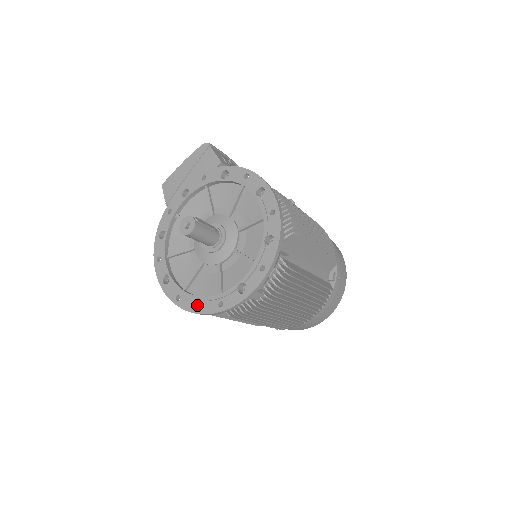
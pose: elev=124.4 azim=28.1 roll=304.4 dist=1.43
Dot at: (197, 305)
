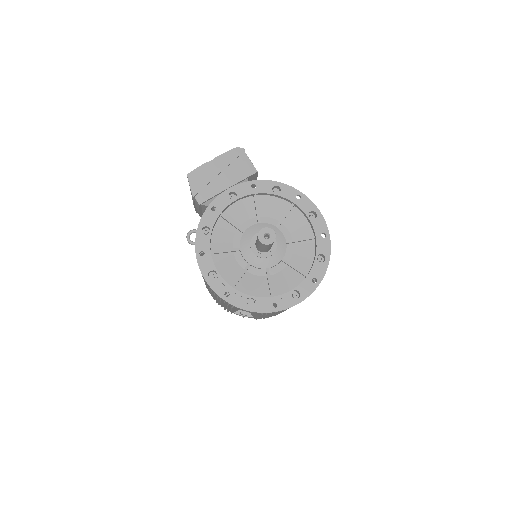
Dot at: (245, 303)
